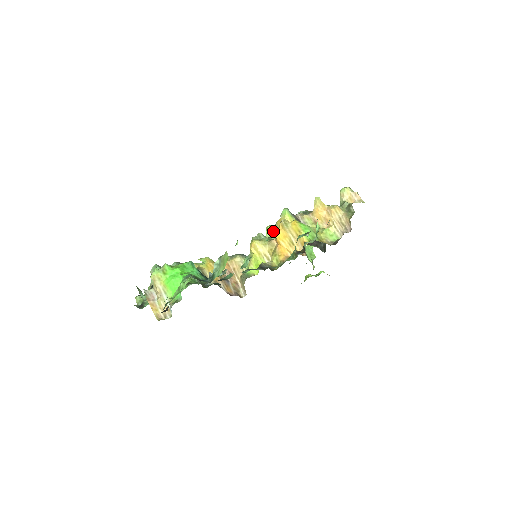
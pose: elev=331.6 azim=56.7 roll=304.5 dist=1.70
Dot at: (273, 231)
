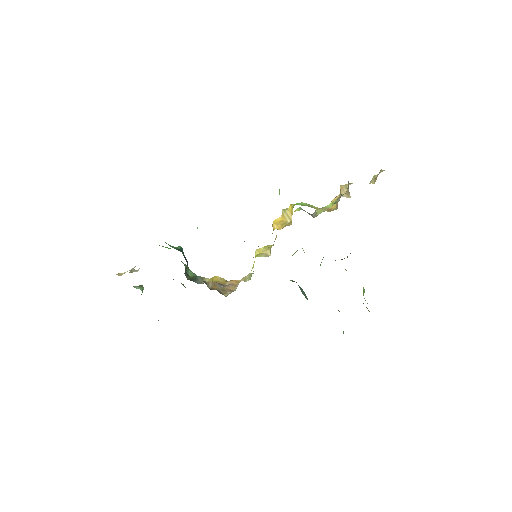
Dot at: occluded
